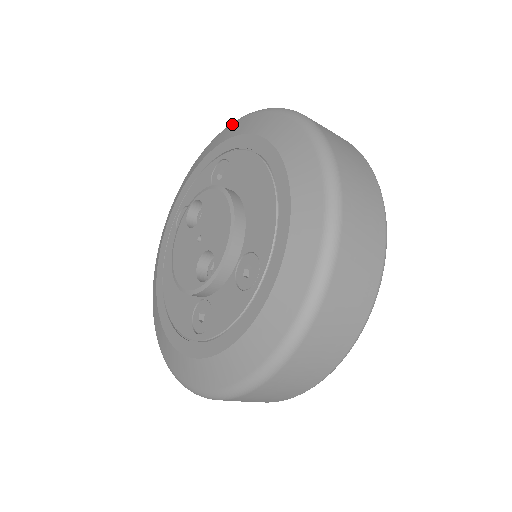
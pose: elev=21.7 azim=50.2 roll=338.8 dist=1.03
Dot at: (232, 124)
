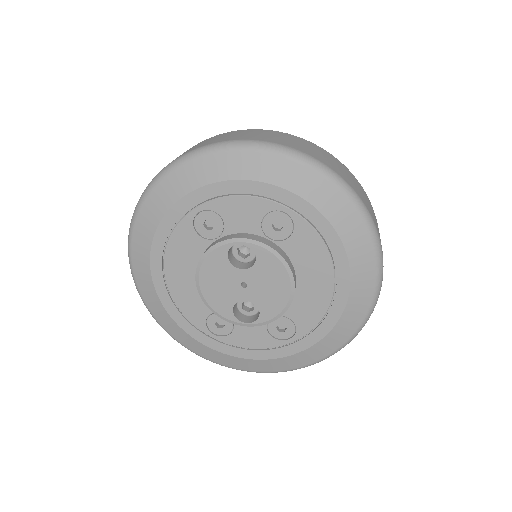
Dot at: (306, 168)
